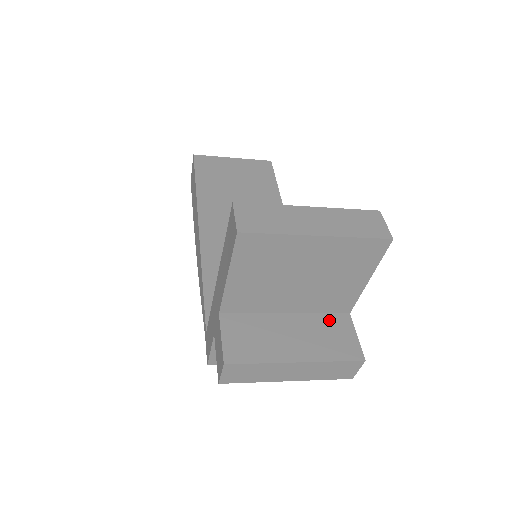
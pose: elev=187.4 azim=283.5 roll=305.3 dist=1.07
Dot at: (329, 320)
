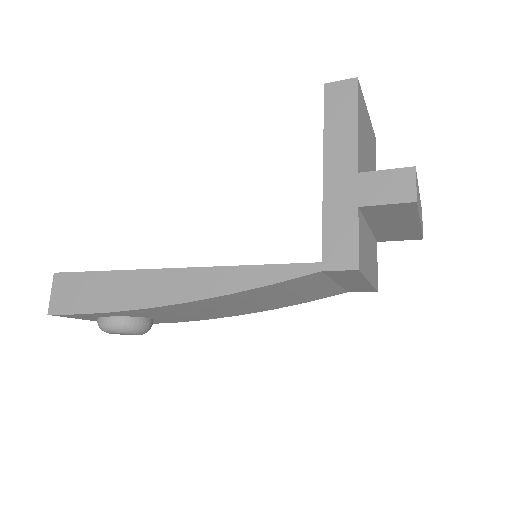
Dot at: occluded
